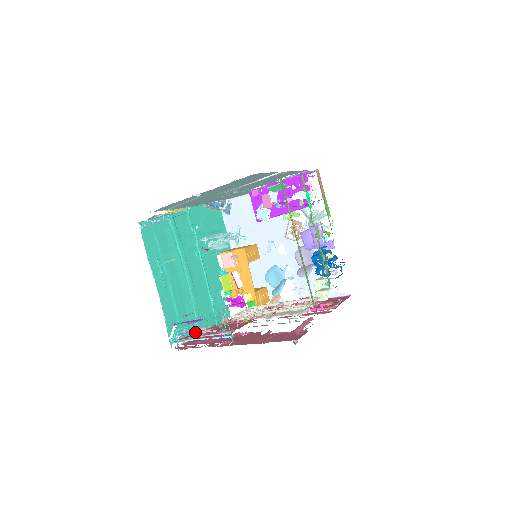
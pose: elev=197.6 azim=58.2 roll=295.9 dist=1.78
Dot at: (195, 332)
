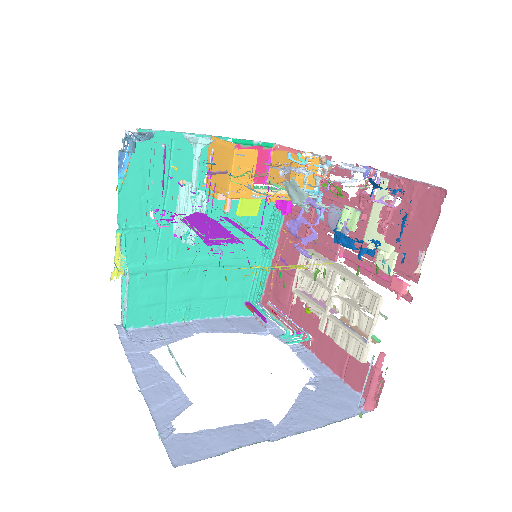
Dot at: (268, 273)
